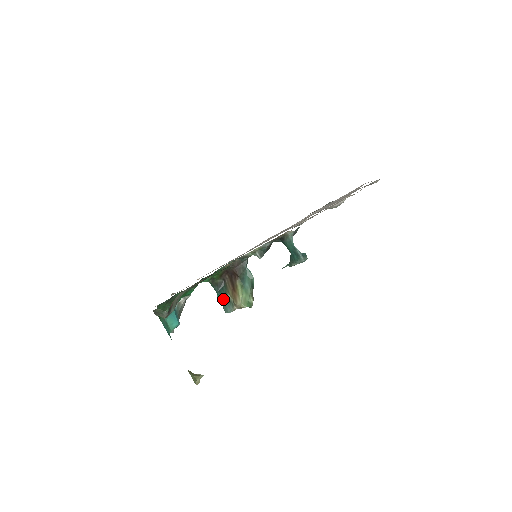
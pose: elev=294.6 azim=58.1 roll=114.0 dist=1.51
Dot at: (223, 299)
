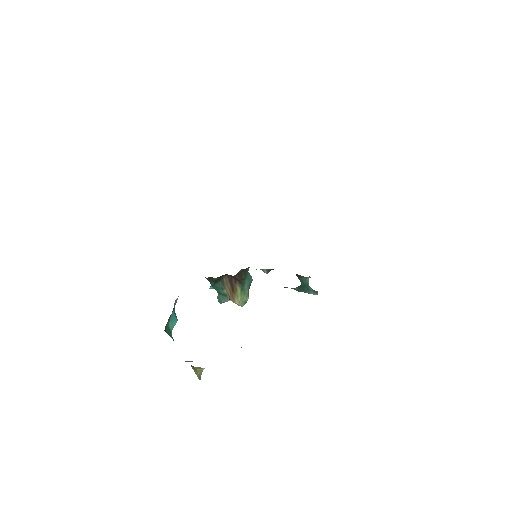
Dot at: (218, 292)
